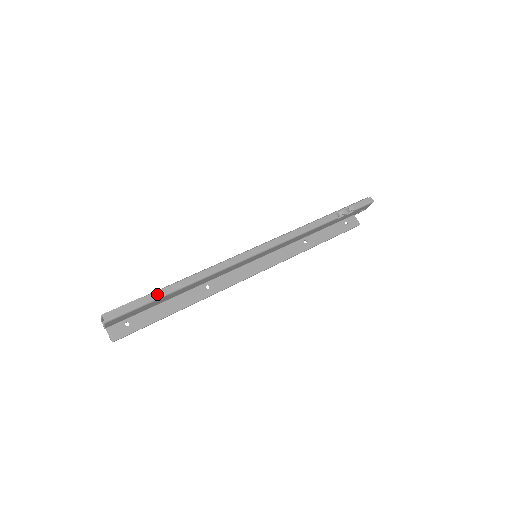
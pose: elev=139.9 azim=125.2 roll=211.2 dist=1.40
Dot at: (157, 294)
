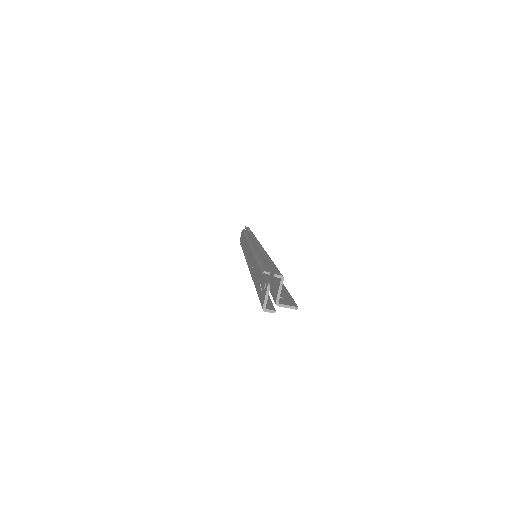
Dot at: (269, 261)
